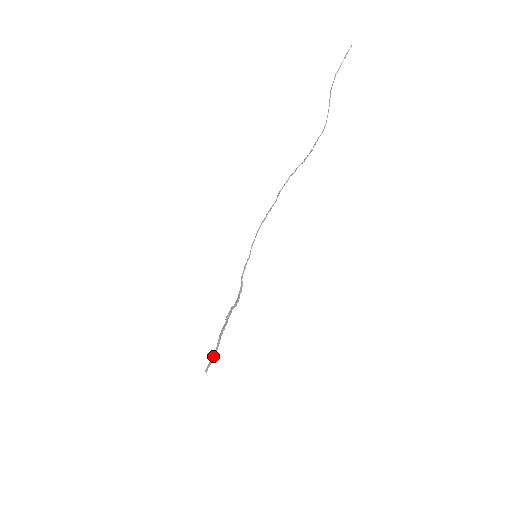
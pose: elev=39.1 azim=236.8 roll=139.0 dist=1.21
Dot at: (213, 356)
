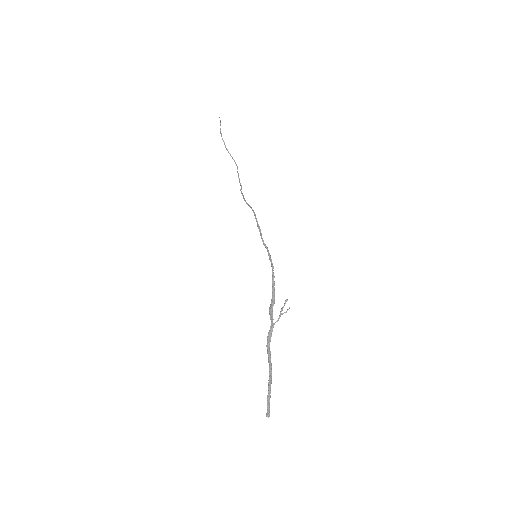
Dot at: (270, 385)
